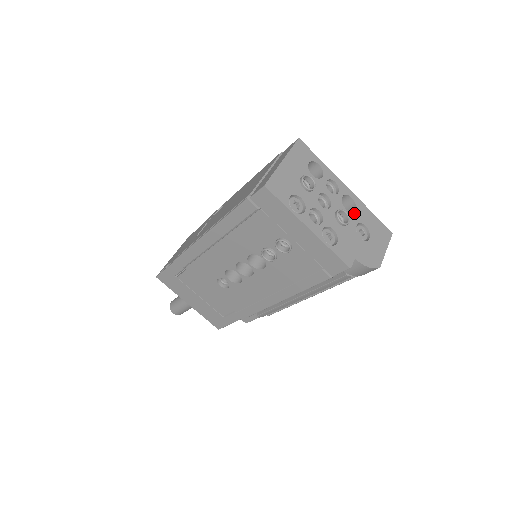
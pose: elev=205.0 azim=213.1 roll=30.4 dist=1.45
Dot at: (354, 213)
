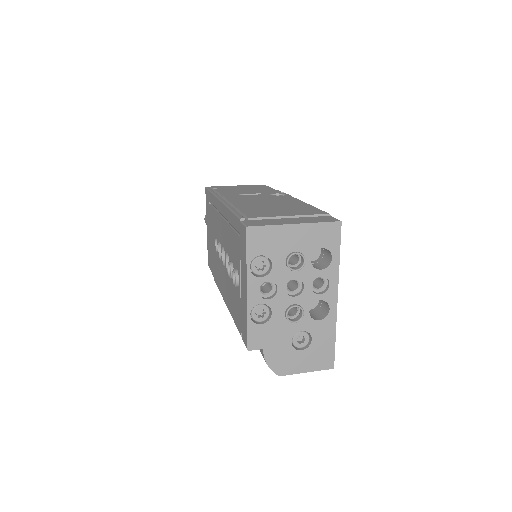
Dot at: (314, 321)
